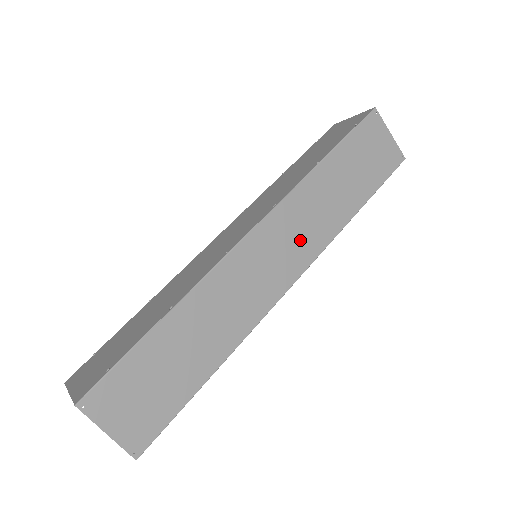
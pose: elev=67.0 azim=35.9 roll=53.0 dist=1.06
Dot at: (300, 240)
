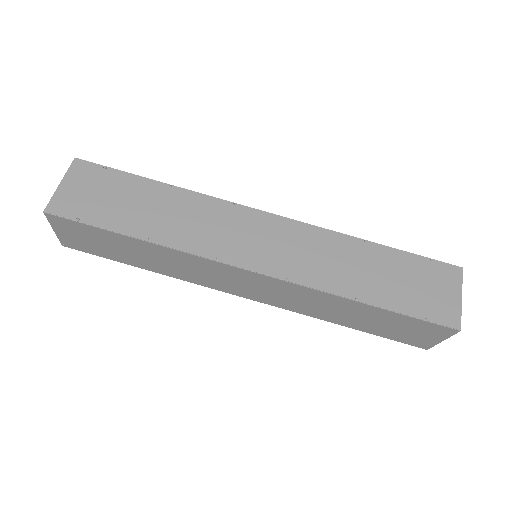
Dot at: (277, 297)
